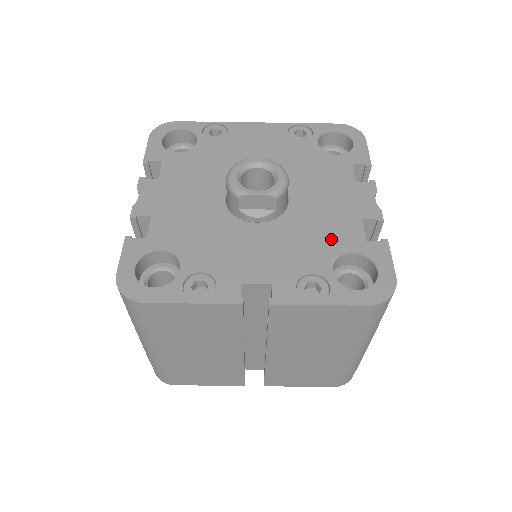
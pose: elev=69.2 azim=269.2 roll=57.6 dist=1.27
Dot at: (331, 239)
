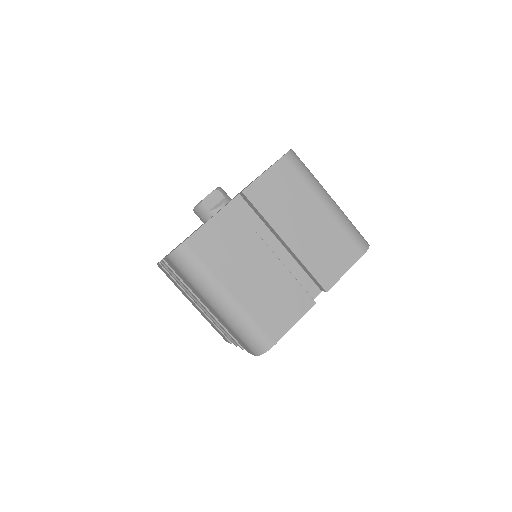
Dot at: occluded
